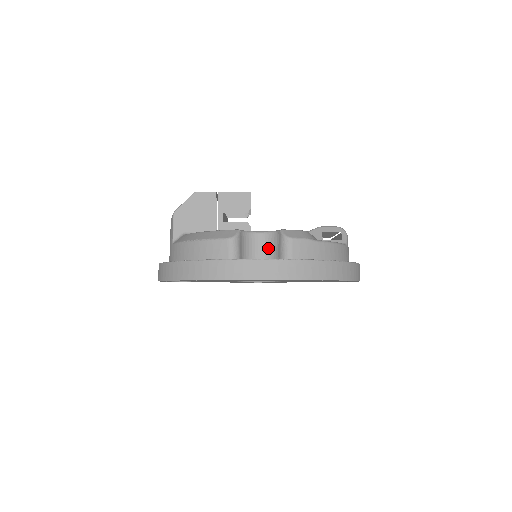
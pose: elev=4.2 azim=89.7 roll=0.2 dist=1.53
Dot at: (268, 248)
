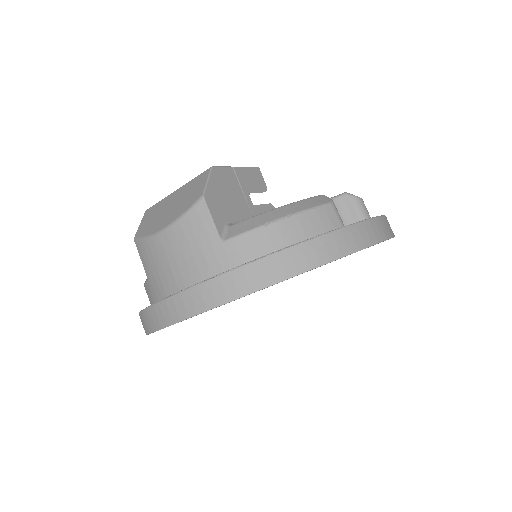
Dot at: occluded
